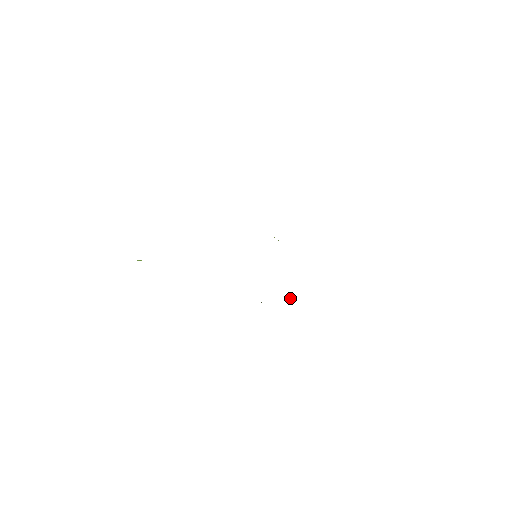
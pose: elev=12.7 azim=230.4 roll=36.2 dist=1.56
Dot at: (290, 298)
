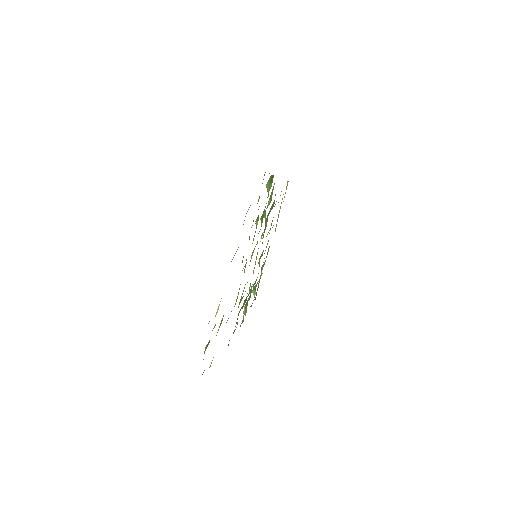
Dot at: (253, 291)
